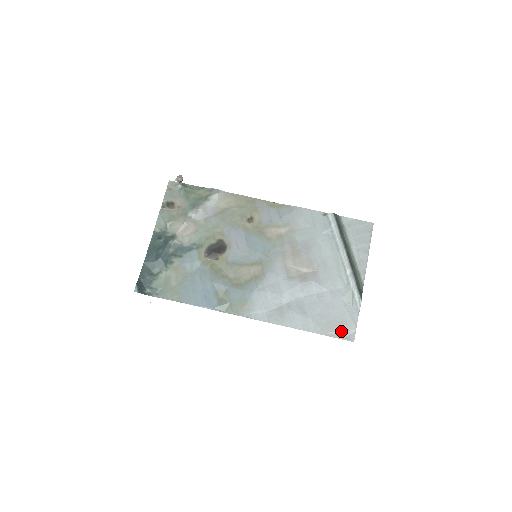
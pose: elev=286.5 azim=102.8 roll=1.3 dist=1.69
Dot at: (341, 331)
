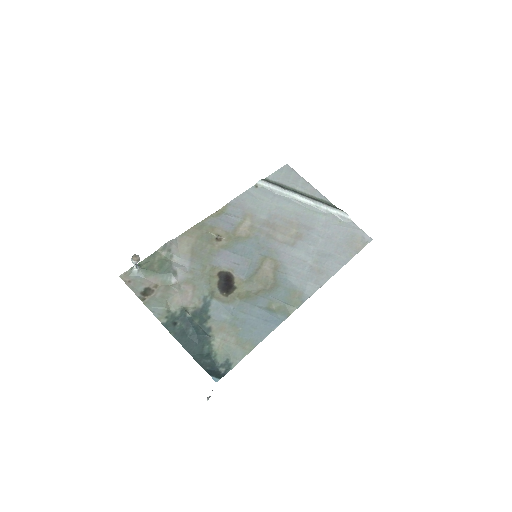
Dot at: (359, 242)
